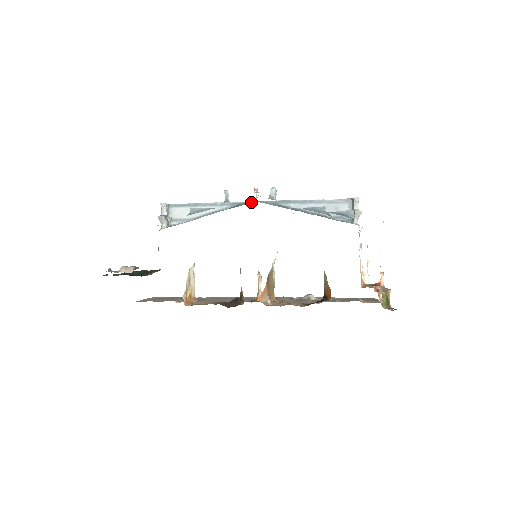
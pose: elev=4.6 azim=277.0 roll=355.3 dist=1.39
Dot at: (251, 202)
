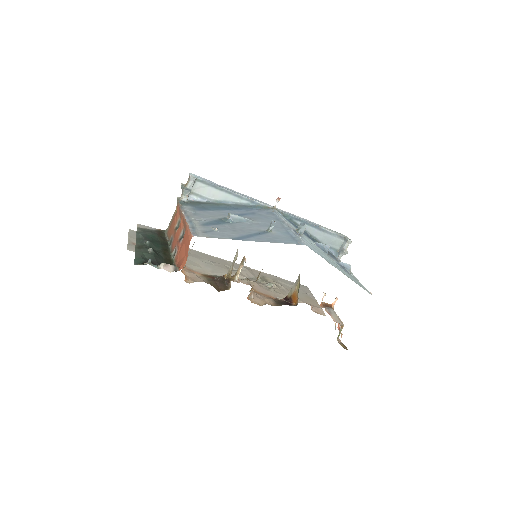
Dot at: (271, 208)
